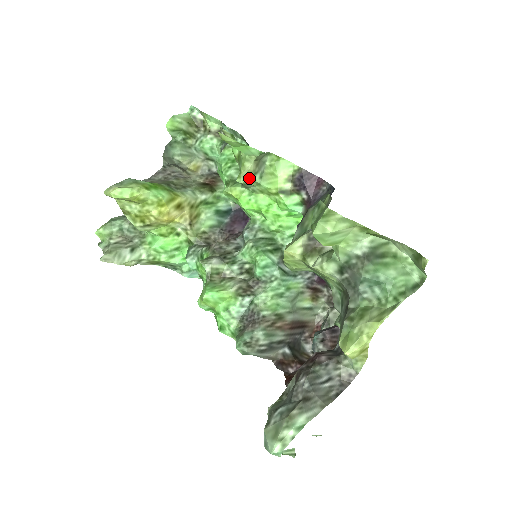
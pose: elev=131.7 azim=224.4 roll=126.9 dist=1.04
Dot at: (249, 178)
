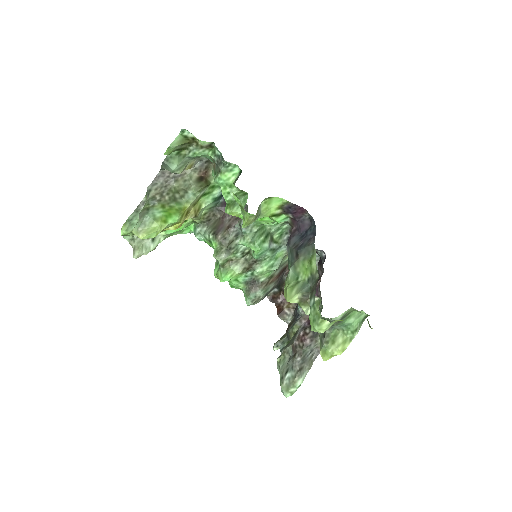
Dot at: (251, 223)
